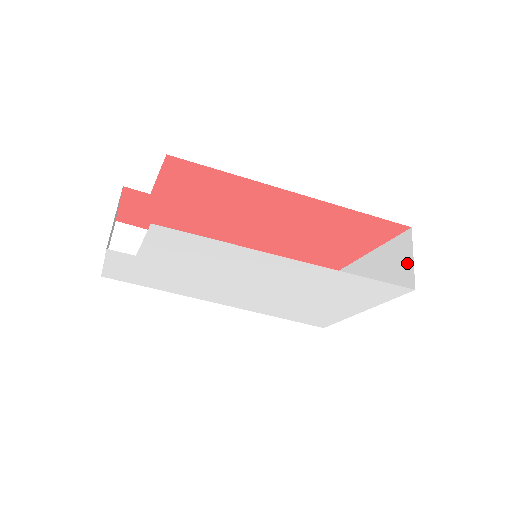
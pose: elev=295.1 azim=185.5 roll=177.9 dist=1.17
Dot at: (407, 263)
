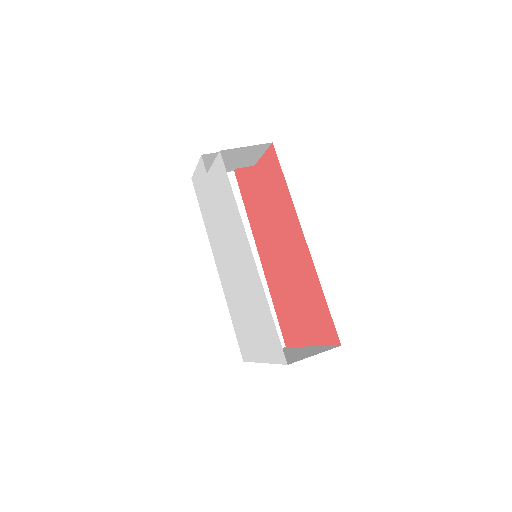
Dot at: (309, 355)
